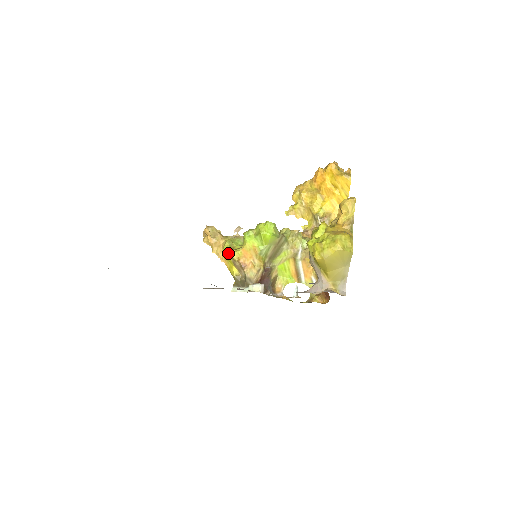
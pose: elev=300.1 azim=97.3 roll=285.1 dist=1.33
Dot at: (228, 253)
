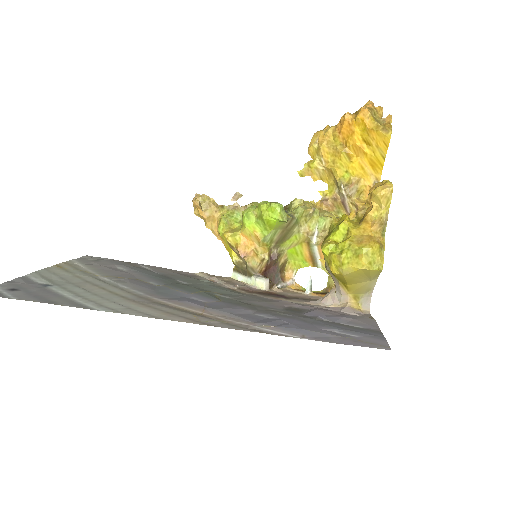
Dot at: (224, 237)
